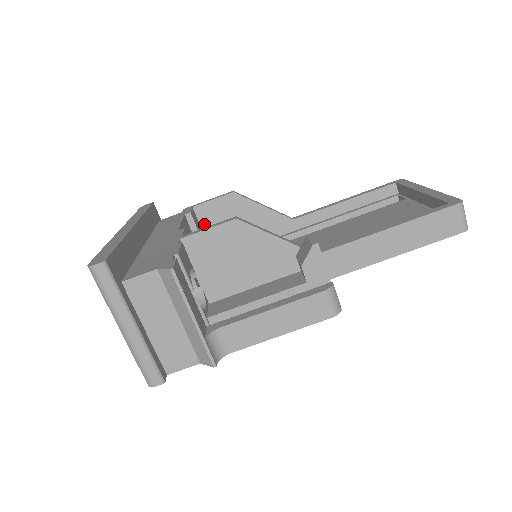
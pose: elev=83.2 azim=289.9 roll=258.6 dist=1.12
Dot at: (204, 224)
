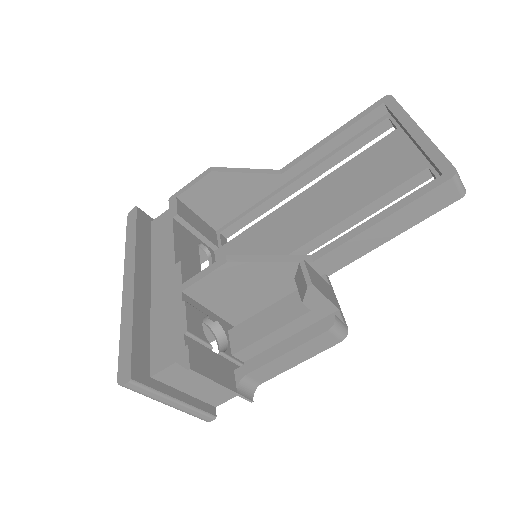
Dot at: (194, 207)
